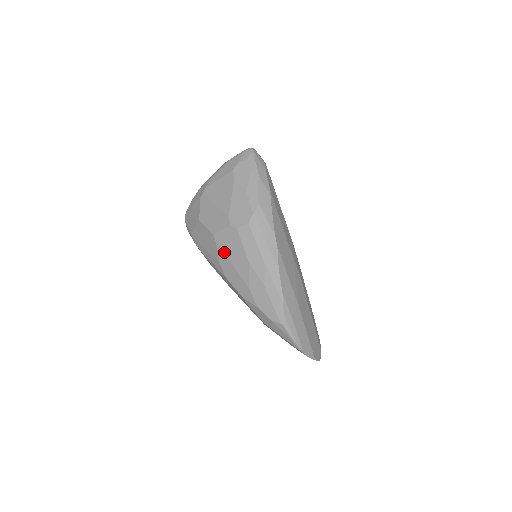
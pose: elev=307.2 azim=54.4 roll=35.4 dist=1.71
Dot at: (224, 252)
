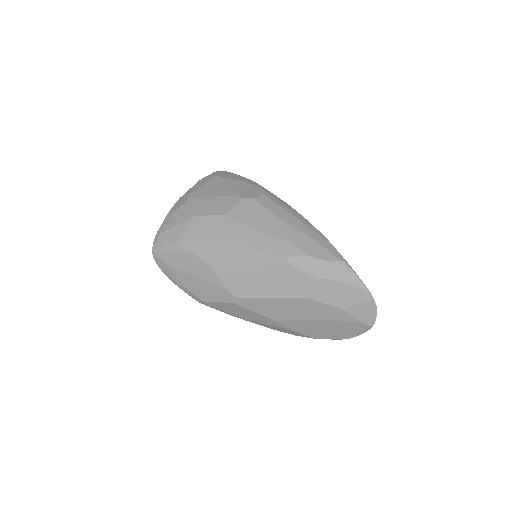
Dot at: (245, 224)
